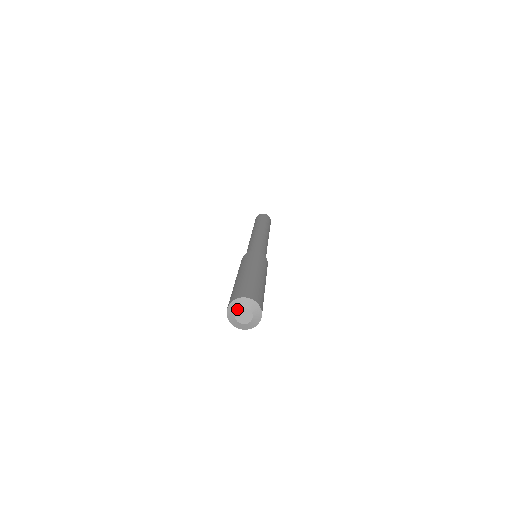
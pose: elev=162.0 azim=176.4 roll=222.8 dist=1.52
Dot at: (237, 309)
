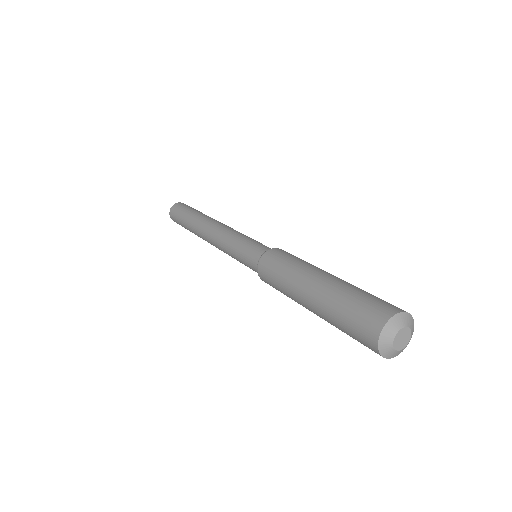
Dot at: (397, 331)
